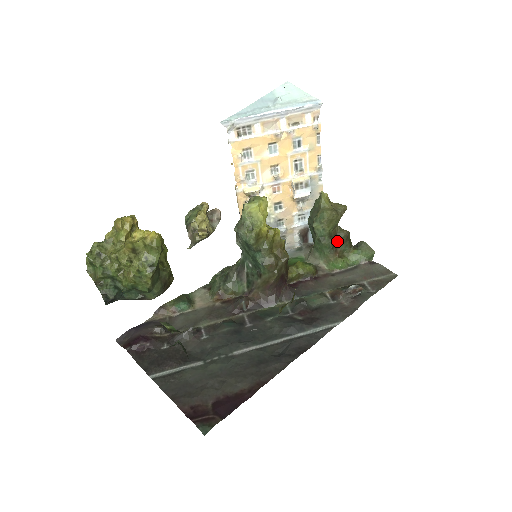
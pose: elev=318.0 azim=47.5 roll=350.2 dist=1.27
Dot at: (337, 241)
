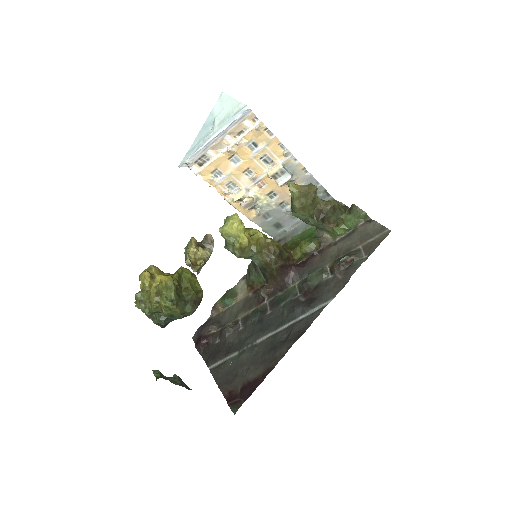
Dot at: (324, 216)
